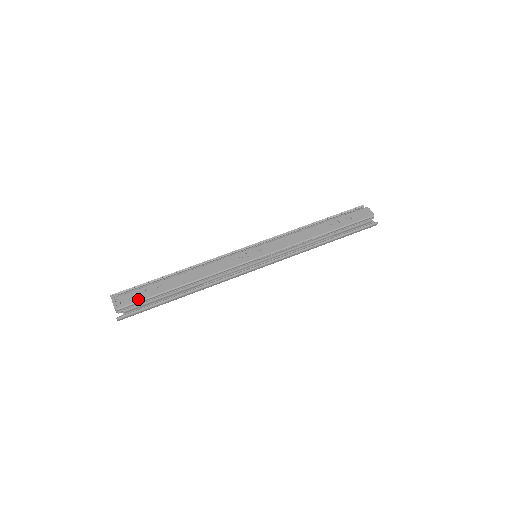
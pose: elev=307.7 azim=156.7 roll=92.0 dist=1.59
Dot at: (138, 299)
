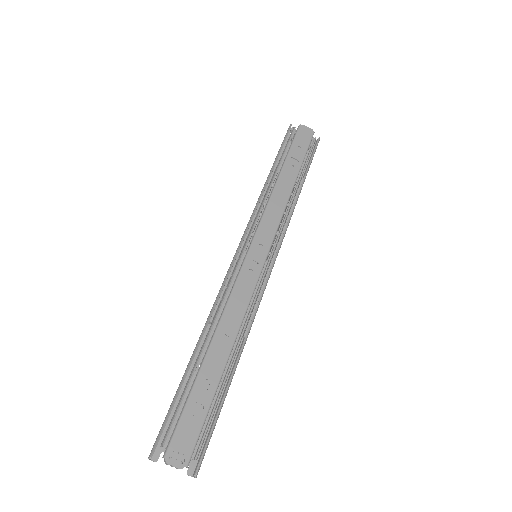
Dot at: (198, 427)
